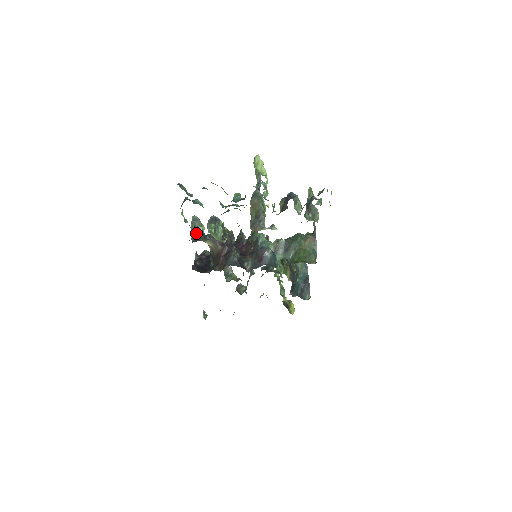
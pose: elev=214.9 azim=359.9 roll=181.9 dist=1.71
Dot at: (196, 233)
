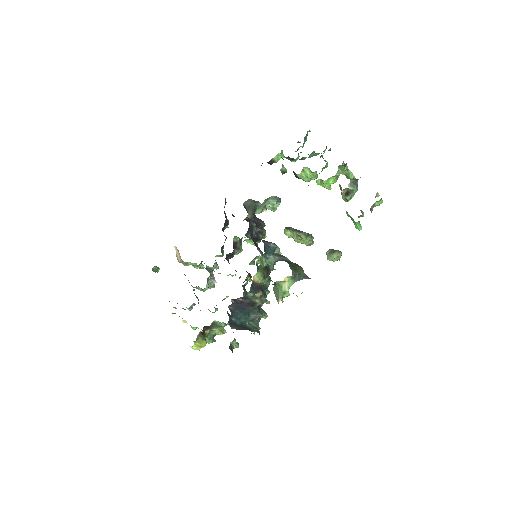
Dot at: (254, 202)
